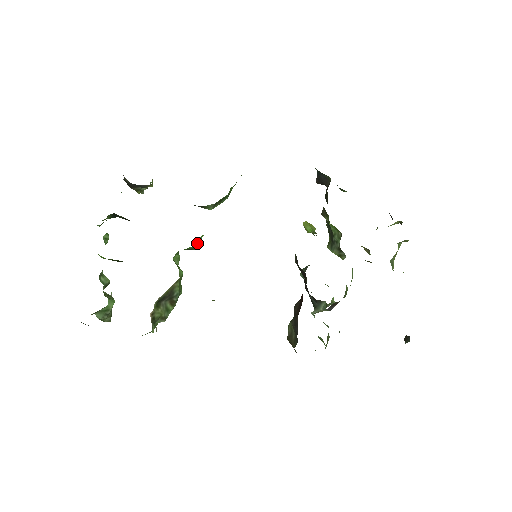
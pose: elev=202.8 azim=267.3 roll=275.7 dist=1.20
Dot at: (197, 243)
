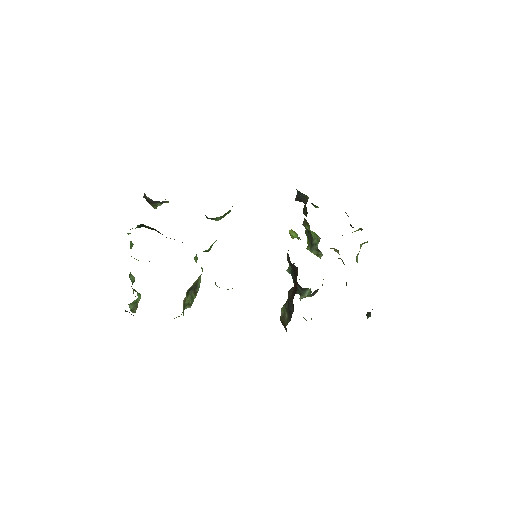
Dot at: (211, 246)
